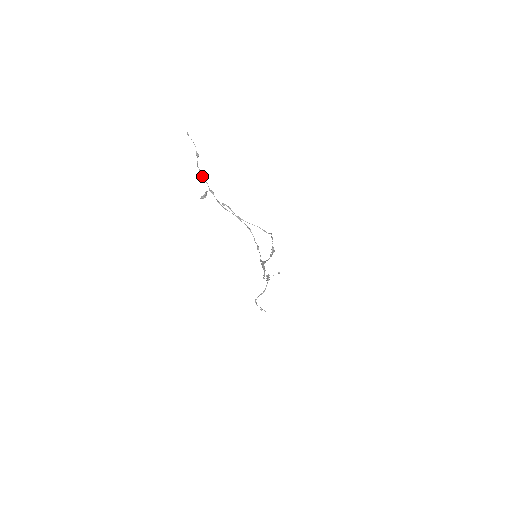
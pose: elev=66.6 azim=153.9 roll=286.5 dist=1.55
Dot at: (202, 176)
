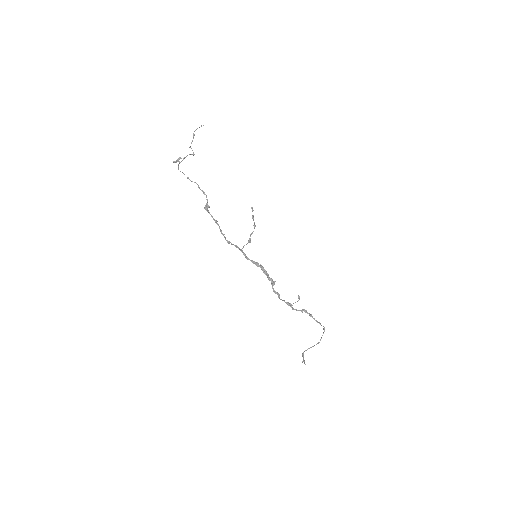
Dot at: (193, 153)
